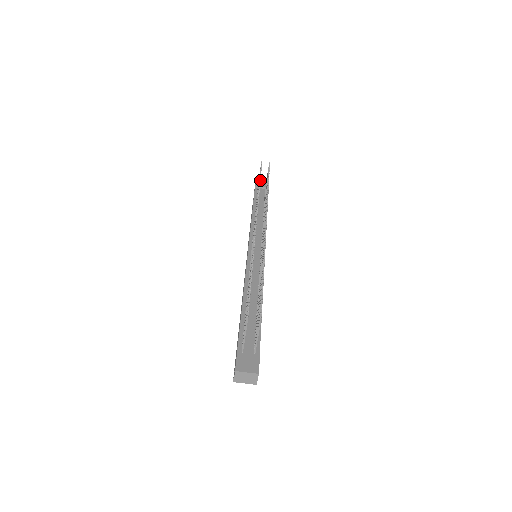
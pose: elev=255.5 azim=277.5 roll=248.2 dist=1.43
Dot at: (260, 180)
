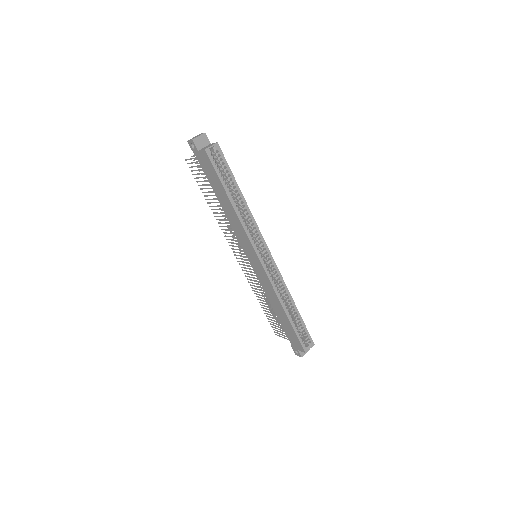
Dot at: occluded
